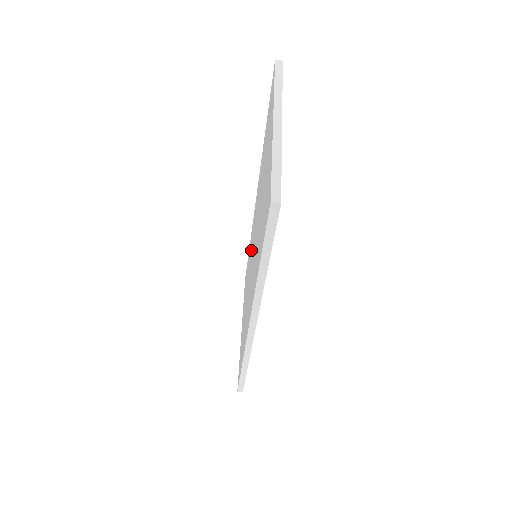
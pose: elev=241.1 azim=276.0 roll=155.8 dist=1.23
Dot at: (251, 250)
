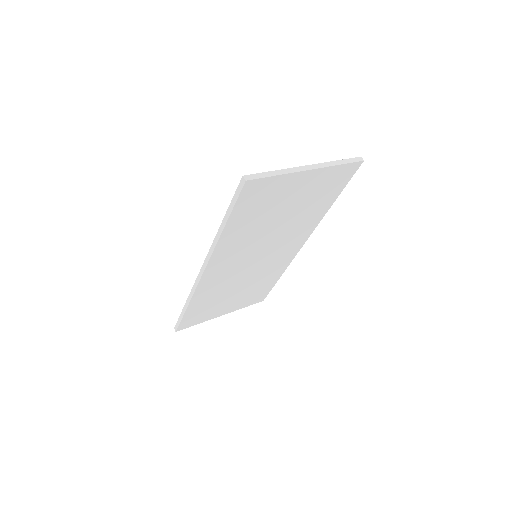
Dot at: occluded
